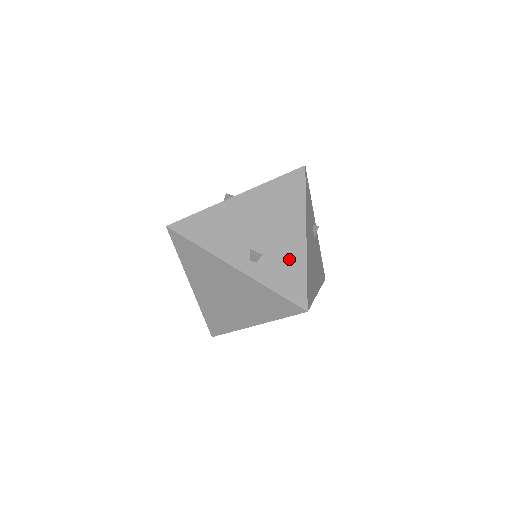
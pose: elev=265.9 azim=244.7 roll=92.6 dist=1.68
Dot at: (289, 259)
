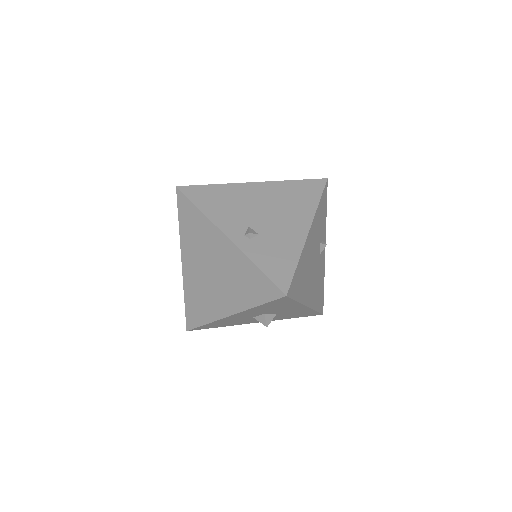
Dot at: (284, 246)
